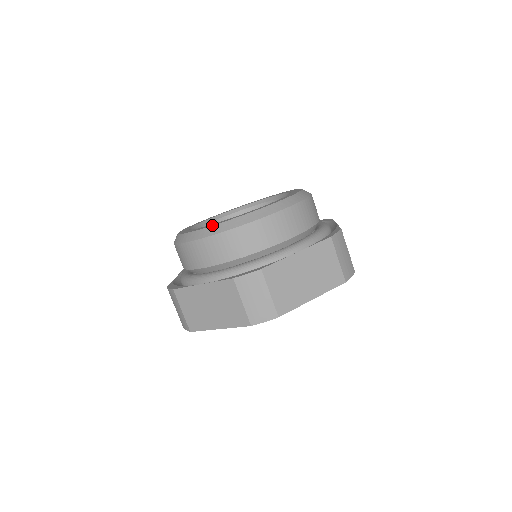
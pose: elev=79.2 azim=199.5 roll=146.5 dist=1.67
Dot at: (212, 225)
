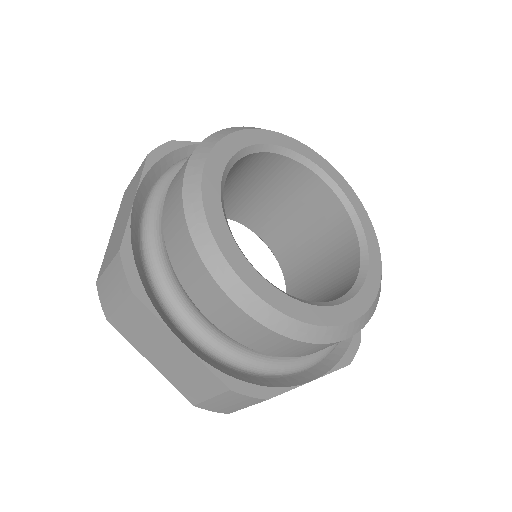
Dot at: (362, 315)
